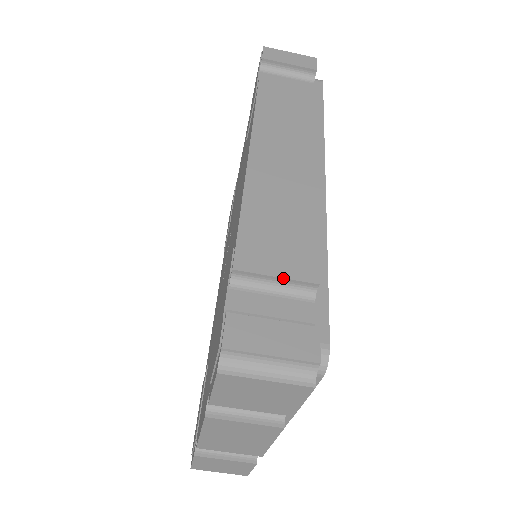
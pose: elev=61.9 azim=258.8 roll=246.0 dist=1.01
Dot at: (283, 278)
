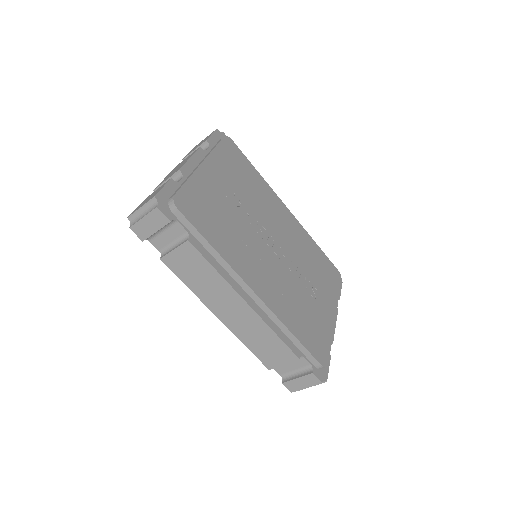
Dot at: occluded
